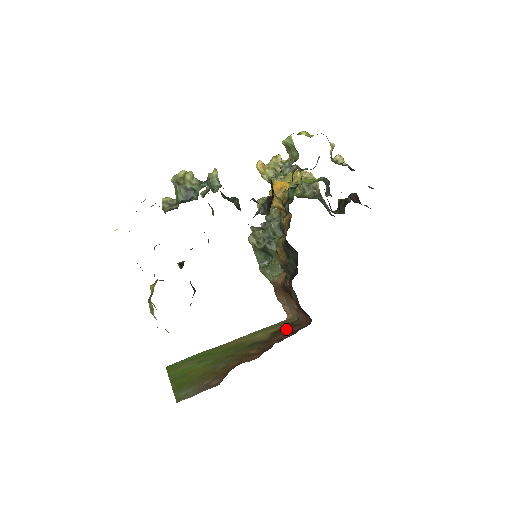
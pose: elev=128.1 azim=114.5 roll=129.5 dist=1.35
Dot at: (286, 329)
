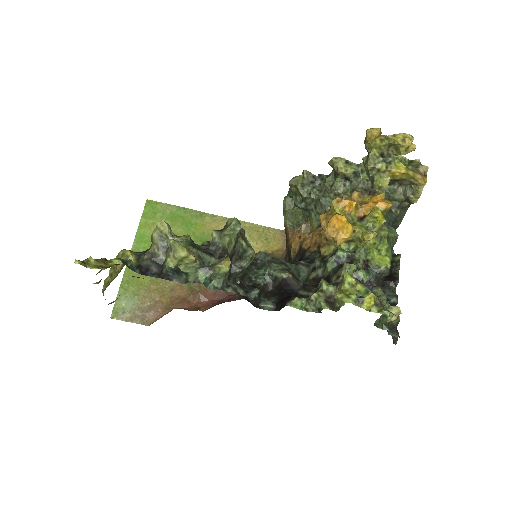
Dot at: occluded
